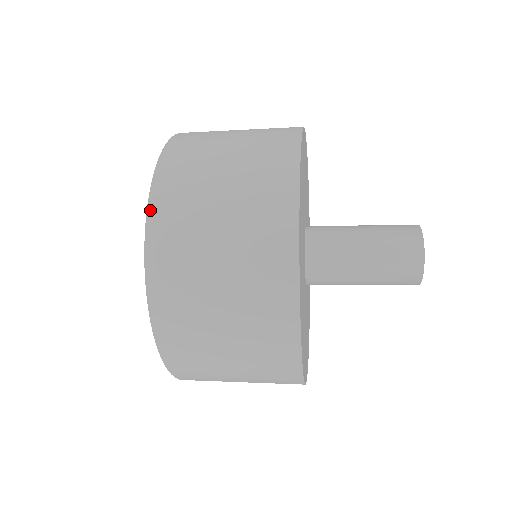
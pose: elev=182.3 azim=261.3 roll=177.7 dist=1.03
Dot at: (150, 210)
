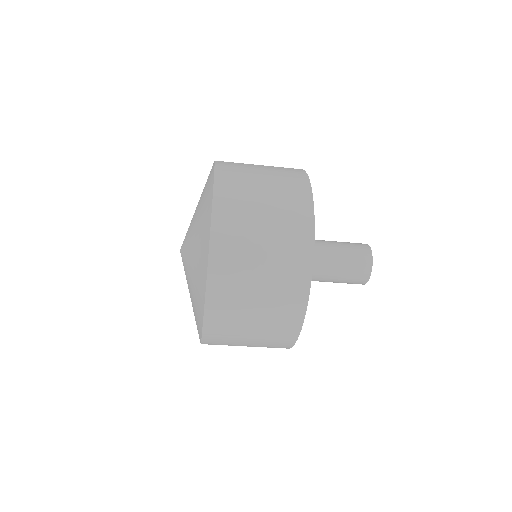
Dot at: (213, 233)
